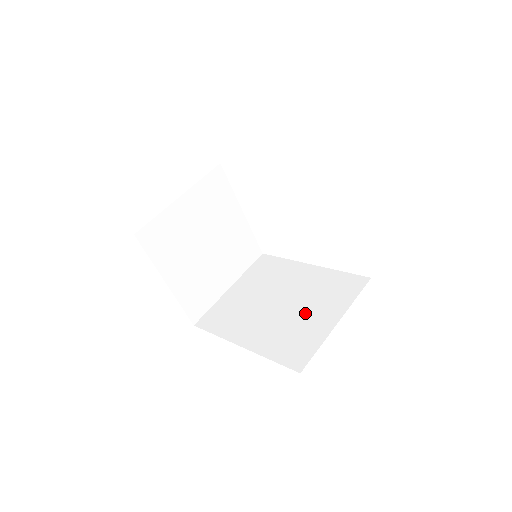
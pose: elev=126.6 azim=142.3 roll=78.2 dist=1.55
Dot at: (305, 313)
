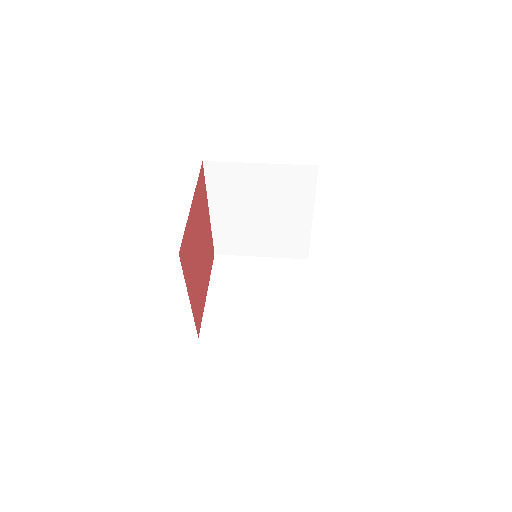
Dot at: occluded
